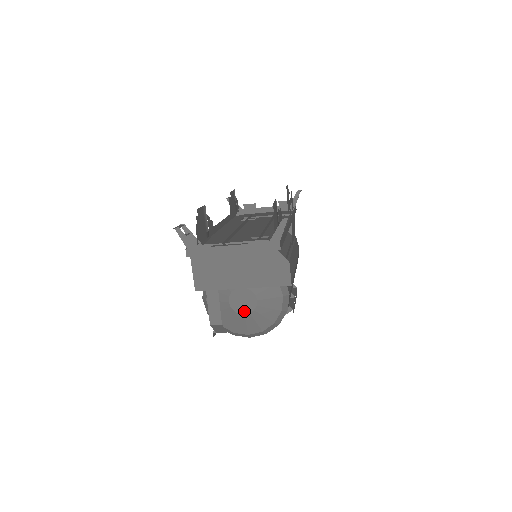
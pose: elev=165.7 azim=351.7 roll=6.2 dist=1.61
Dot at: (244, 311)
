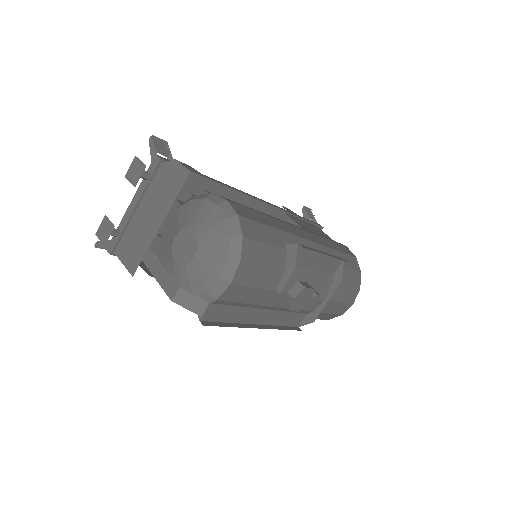
Dot at: (192, 254)
